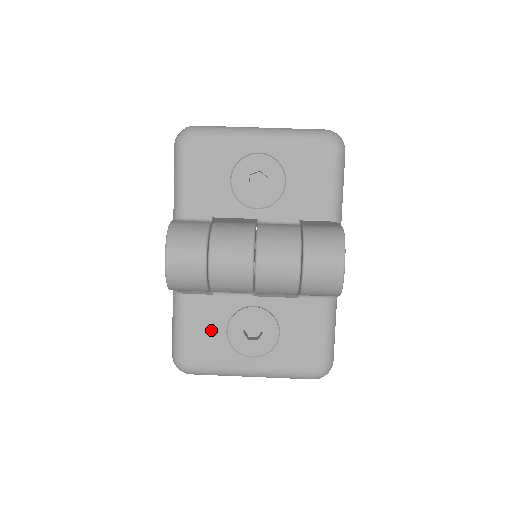
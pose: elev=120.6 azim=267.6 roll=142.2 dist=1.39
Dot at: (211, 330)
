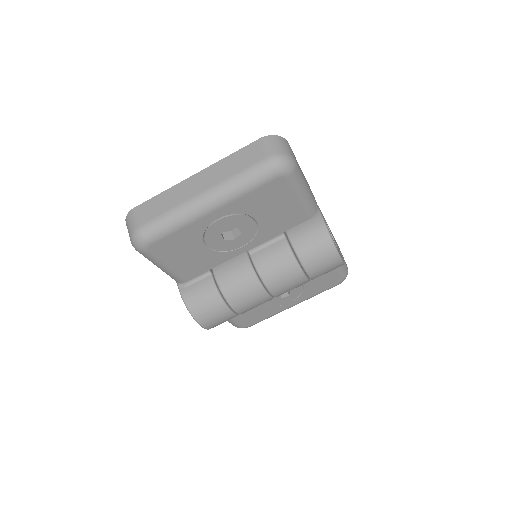
Dot at: (252, 309)
